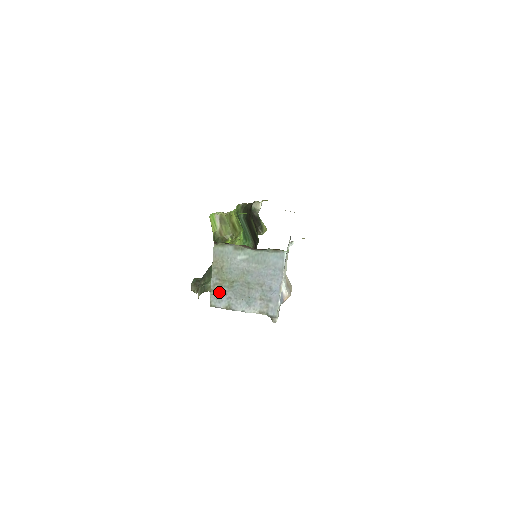
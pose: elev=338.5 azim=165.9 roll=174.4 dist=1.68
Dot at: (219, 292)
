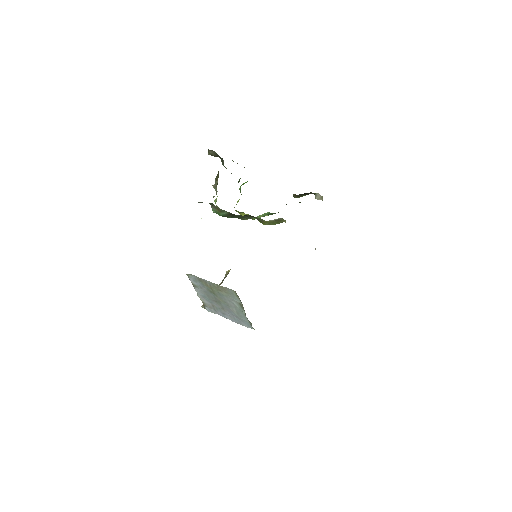
Dot at: (201, 282)
